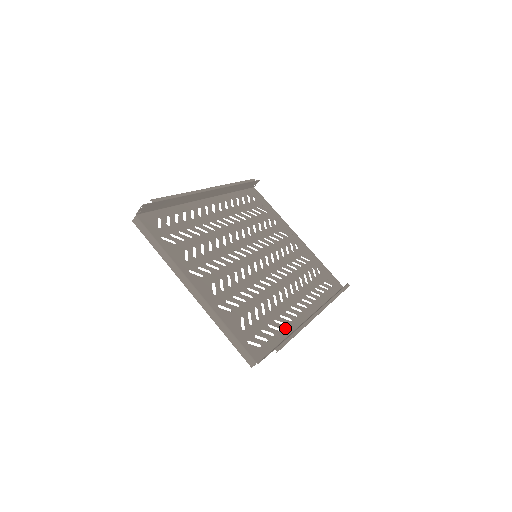
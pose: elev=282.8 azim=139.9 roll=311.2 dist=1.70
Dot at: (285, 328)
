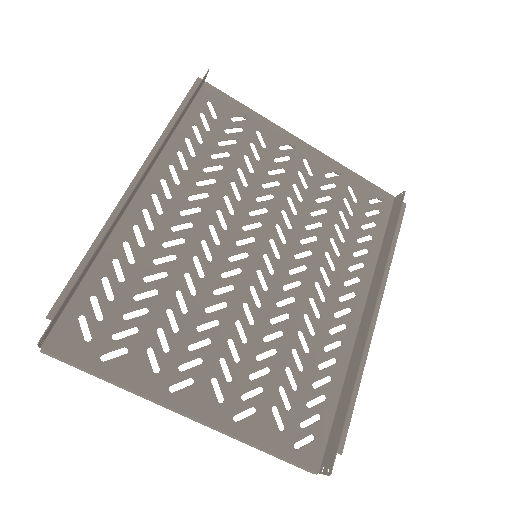
Dot at: (336, 368)
